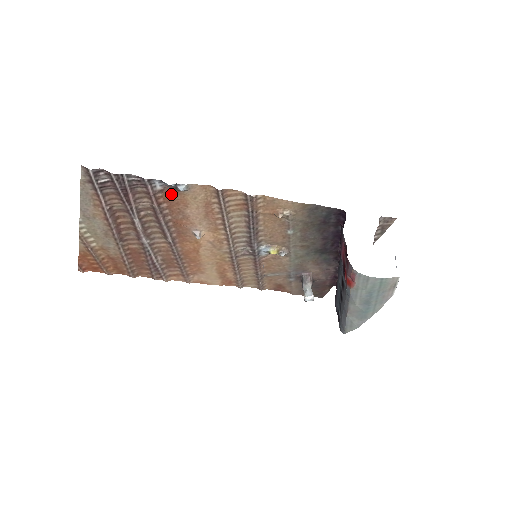
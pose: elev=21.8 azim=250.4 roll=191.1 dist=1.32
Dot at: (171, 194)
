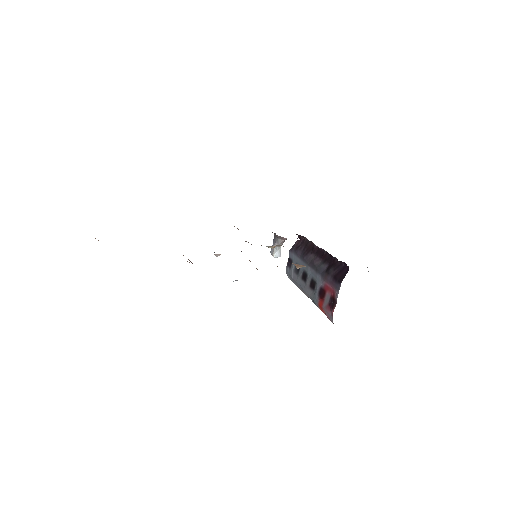
Dot at: occluded
